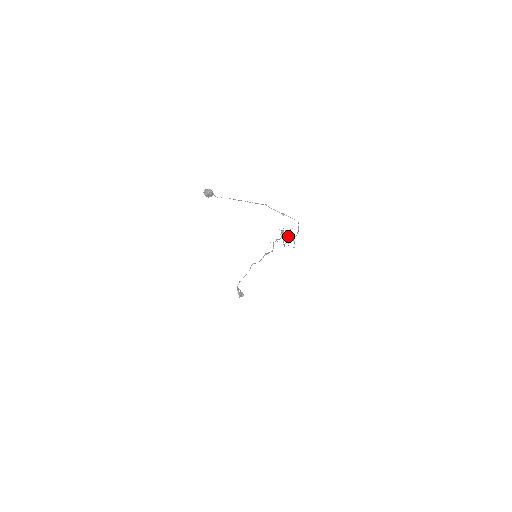
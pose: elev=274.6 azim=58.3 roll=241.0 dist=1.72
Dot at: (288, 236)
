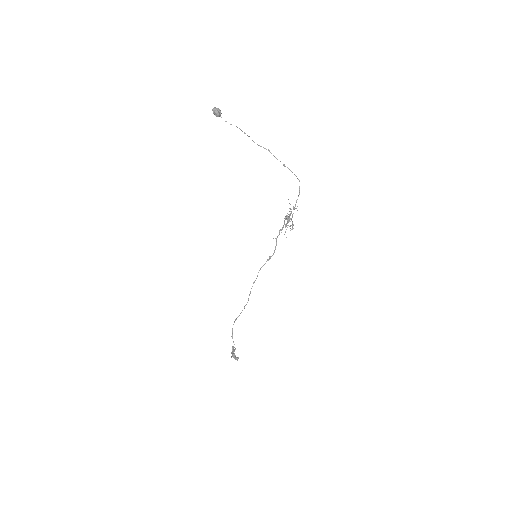
Dot at: (290, 215)
